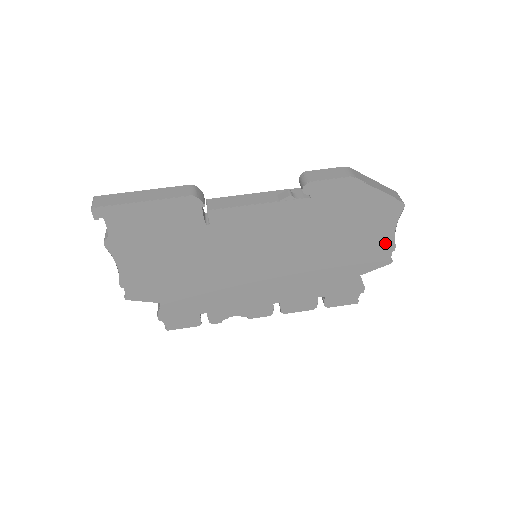
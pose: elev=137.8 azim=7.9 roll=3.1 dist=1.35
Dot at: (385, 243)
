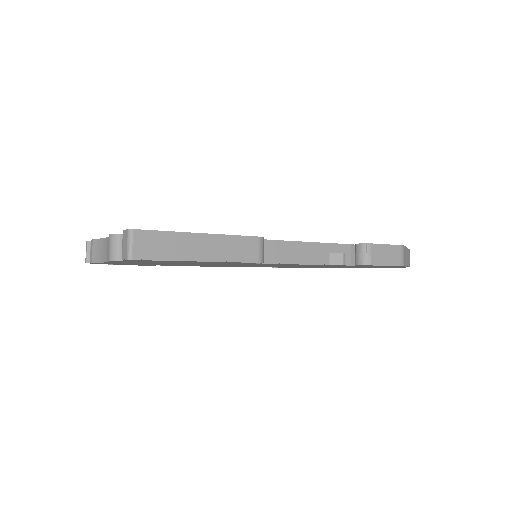
Dot at: occluded
